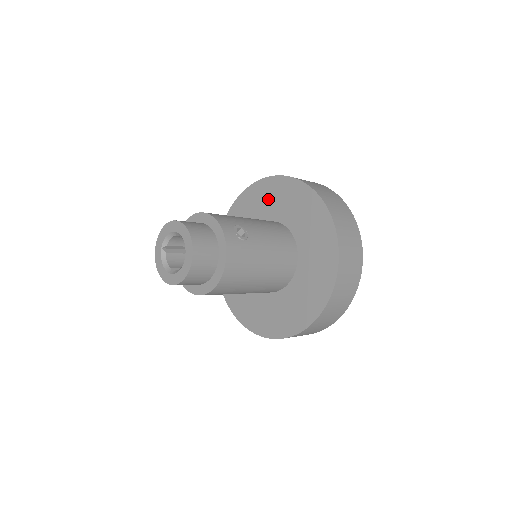
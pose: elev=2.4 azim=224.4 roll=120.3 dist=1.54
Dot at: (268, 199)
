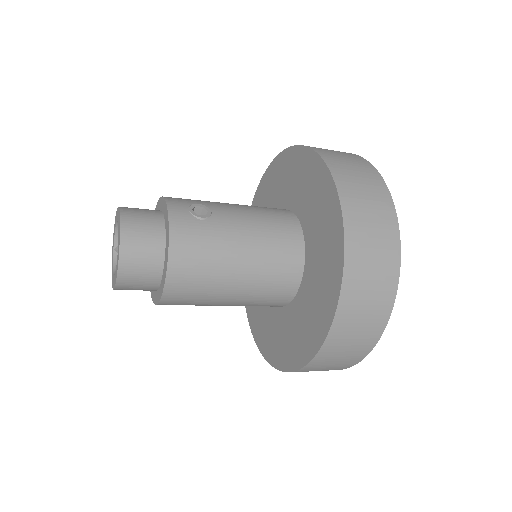
Dot at: (274, 187)
